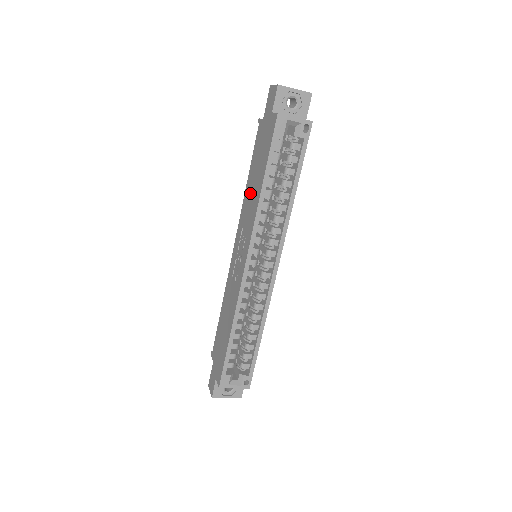
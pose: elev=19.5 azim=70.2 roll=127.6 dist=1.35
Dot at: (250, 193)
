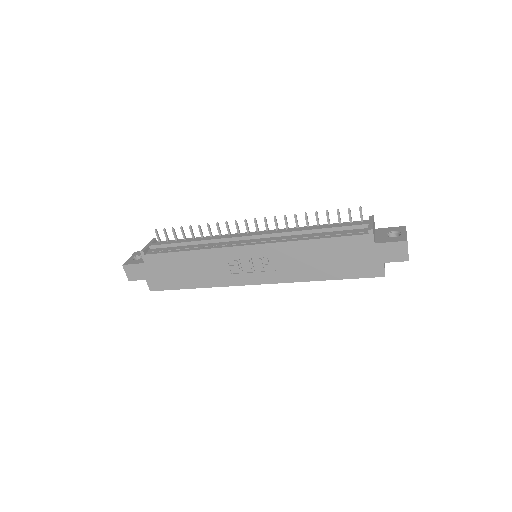
Dot at: (307, 257)
